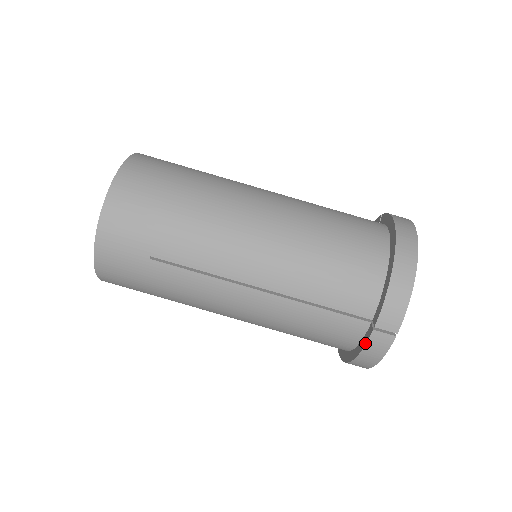
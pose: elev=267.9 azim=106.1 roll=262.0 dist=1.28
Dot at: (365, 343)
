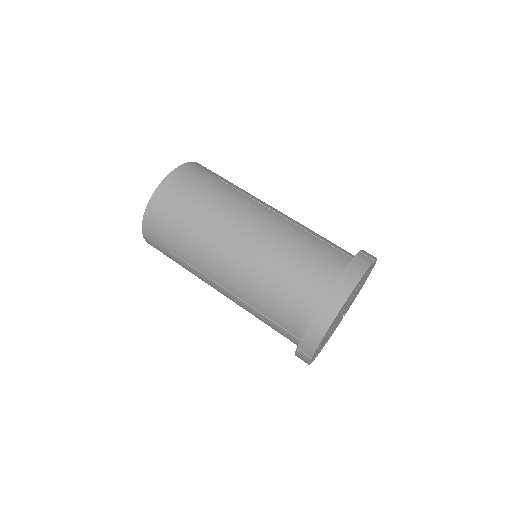
Dot at: (295, 352)
